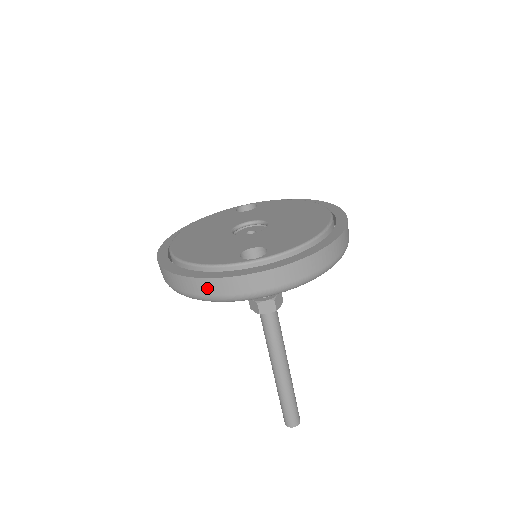
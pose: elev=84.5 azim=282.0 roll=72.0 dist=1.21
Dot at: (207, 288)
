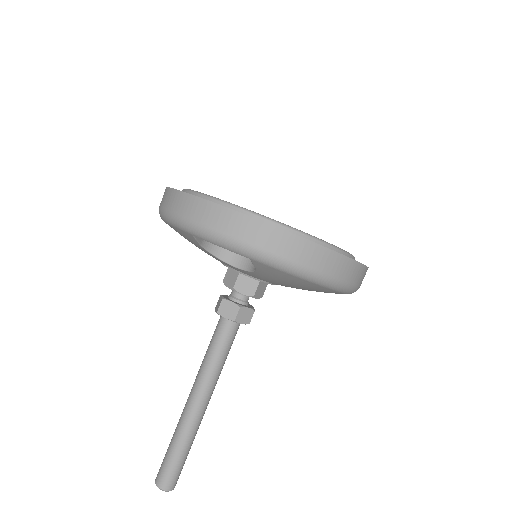
Dot at: (179, 204)
